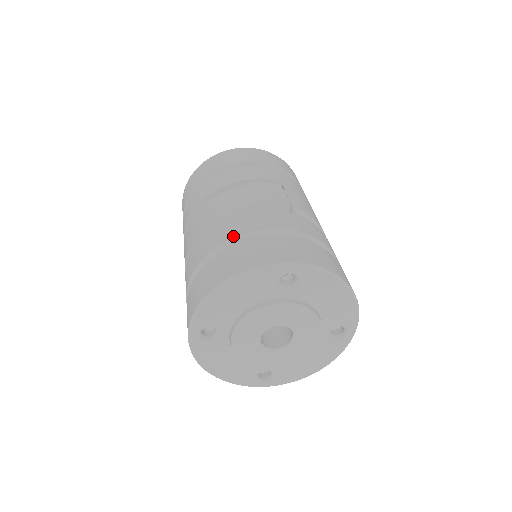
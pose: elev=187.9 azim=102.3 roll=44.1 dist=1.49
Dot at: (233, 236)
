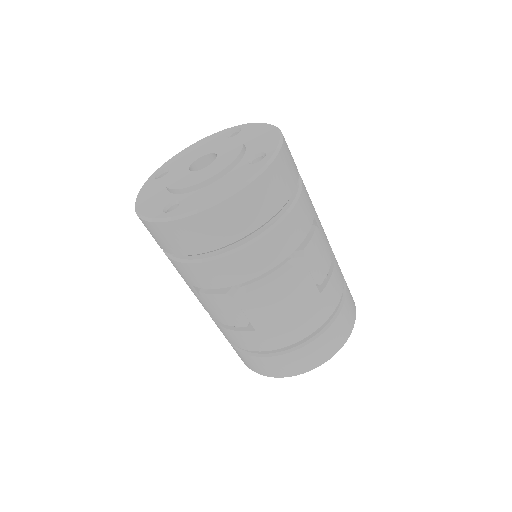
Dot at: (317, 328)
